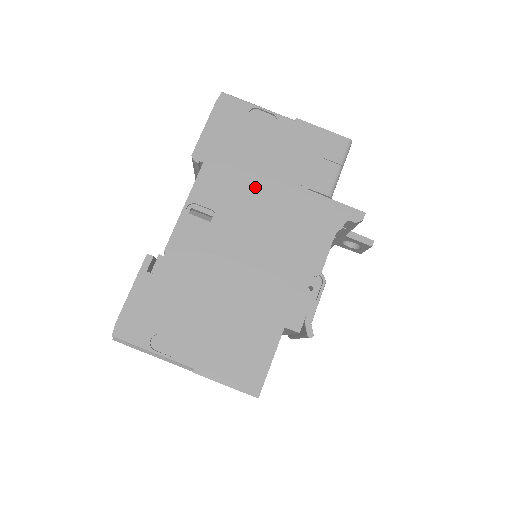
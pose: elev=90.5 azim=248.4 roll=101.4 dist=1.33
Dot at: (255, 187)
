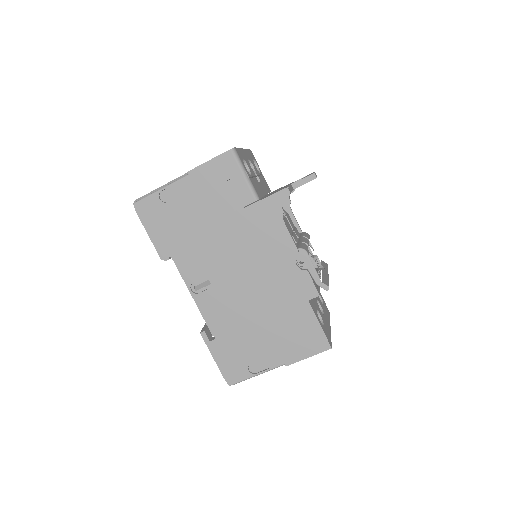
Dot at: (211, 240)
